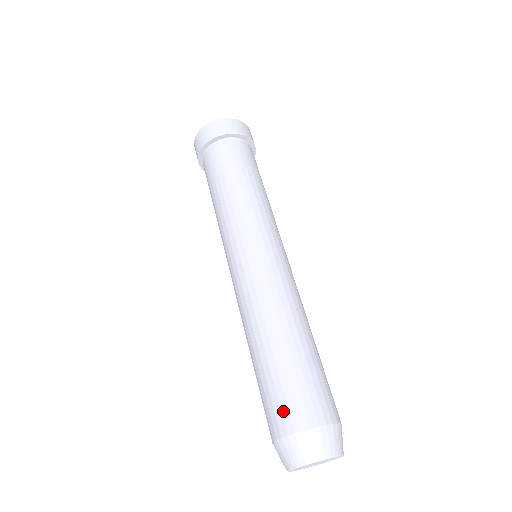
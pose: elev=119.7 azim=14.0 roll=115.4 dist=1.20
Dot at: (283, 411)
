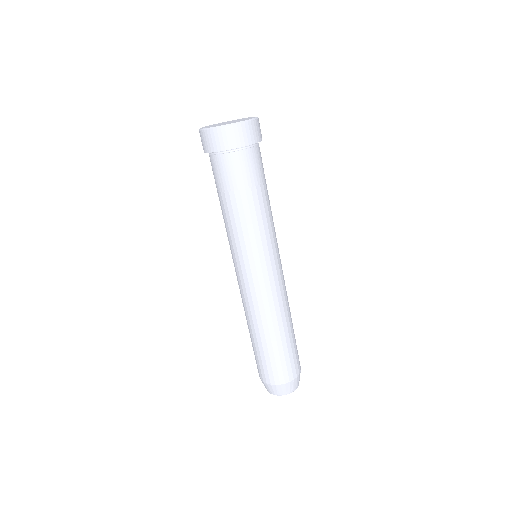
Dot at: (279, 373)
